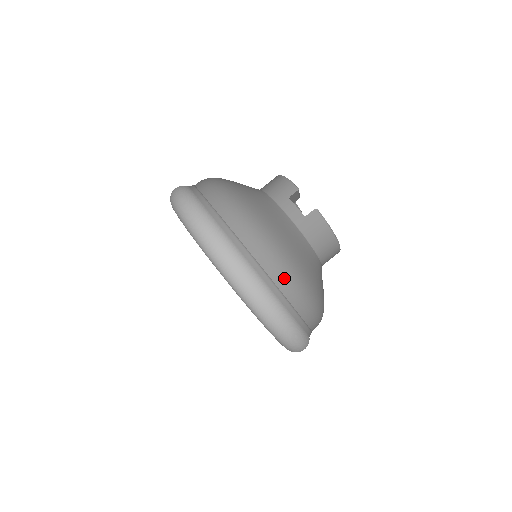
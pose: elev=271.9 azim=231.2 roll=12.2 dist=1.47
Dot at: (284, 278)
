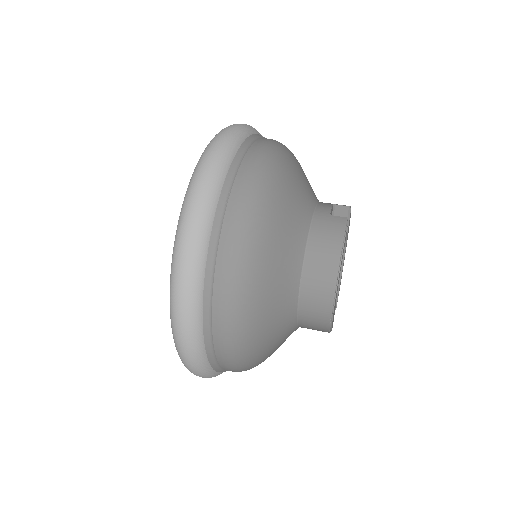
Dot at: (249, 180)
